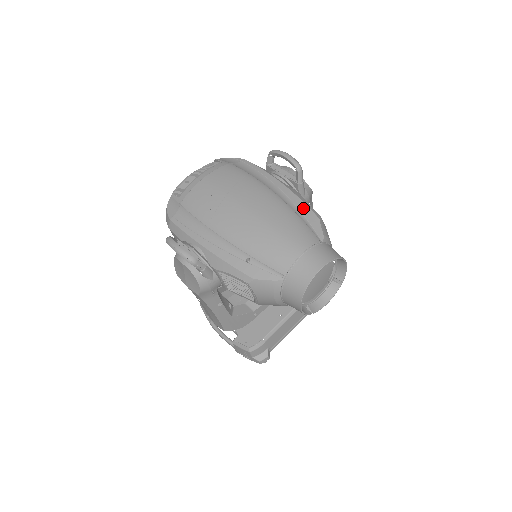
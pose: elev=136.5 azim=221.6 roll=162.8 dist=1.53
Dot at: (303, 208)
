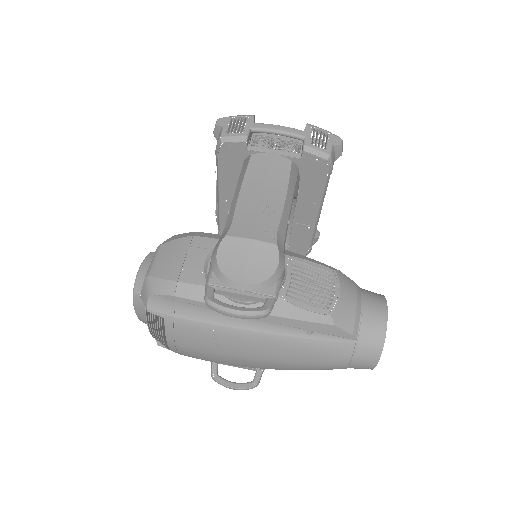
Dot at: (308, 327)
